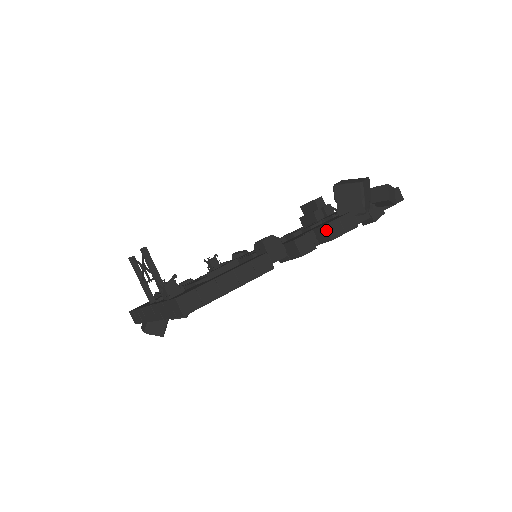
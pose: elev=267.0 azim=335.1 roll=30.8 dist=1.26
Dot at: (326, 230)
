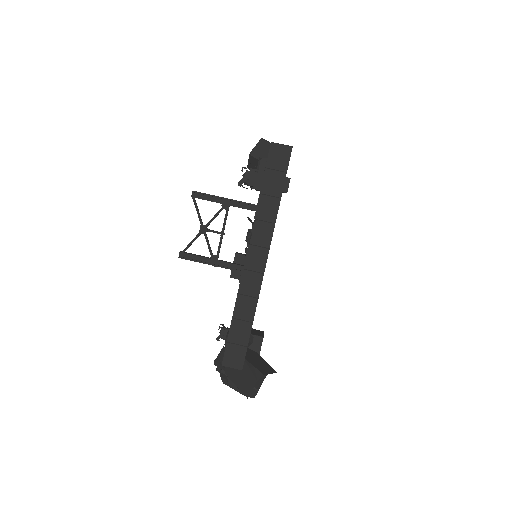
Dot at: occluded
